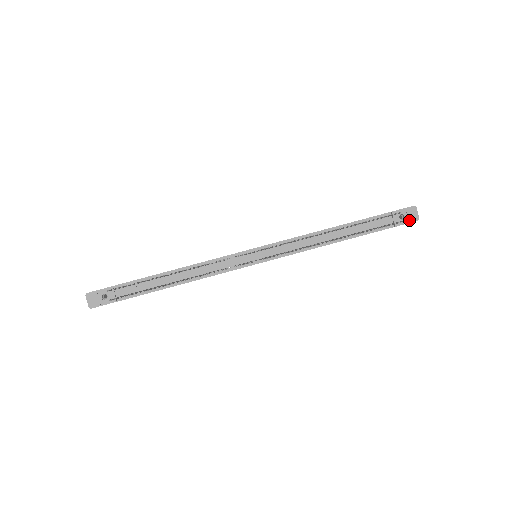
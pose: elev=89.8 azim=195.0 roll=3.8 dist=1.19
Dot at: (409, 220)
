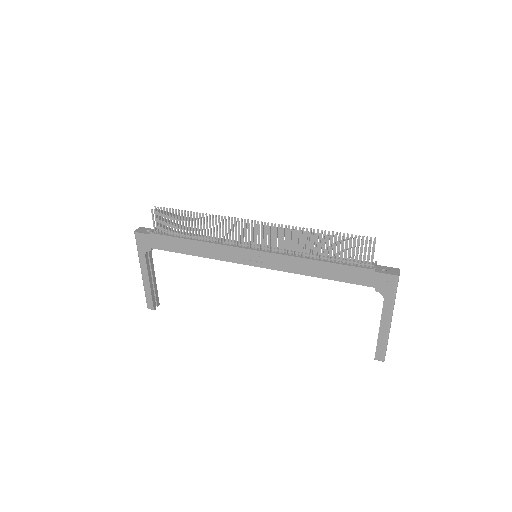
Dot at: (389, 273)
